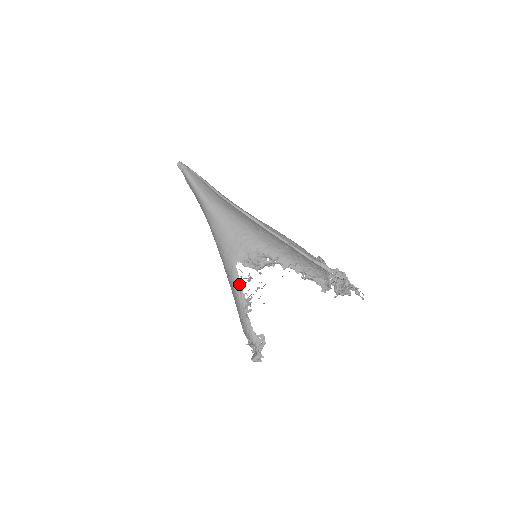
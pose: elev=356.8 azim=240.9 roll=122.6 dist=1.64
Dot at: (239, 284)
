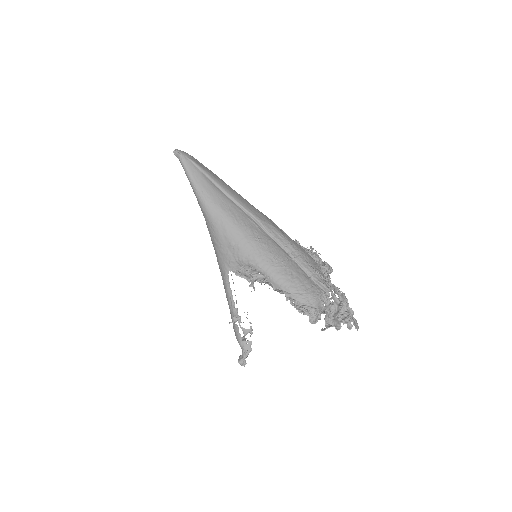
Dot at: (230, 292)
